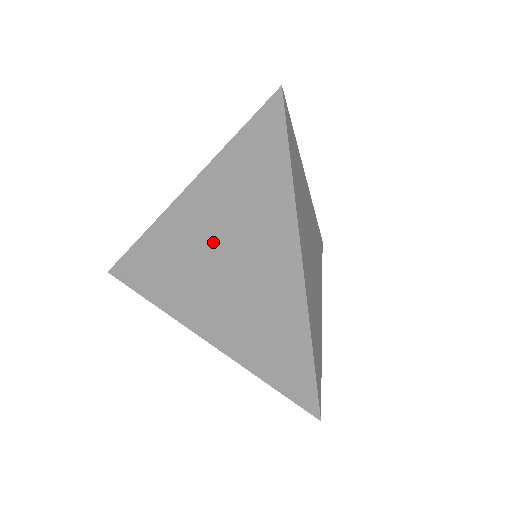
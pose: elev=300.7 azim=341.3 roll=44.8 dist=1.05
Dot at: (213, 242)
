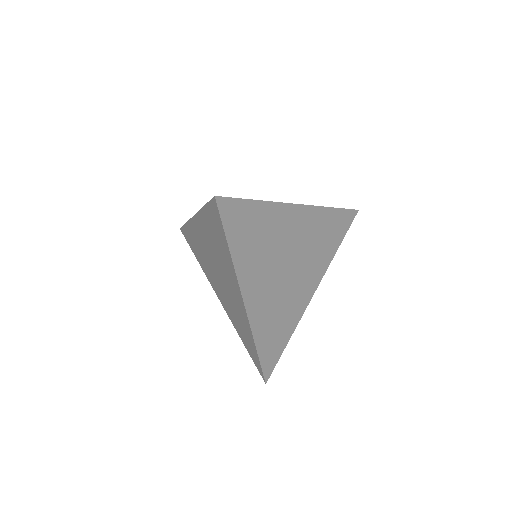
Dot at: (211, 258)
